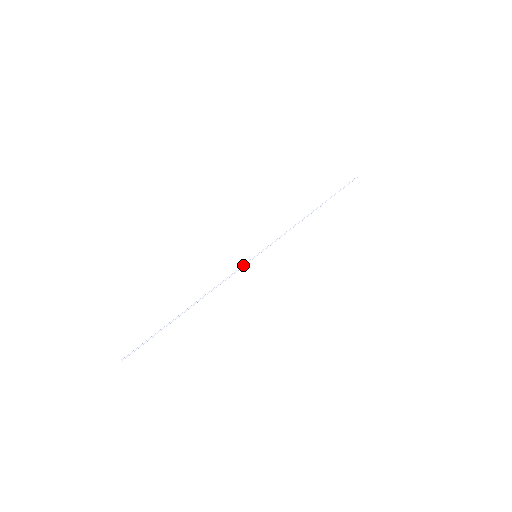
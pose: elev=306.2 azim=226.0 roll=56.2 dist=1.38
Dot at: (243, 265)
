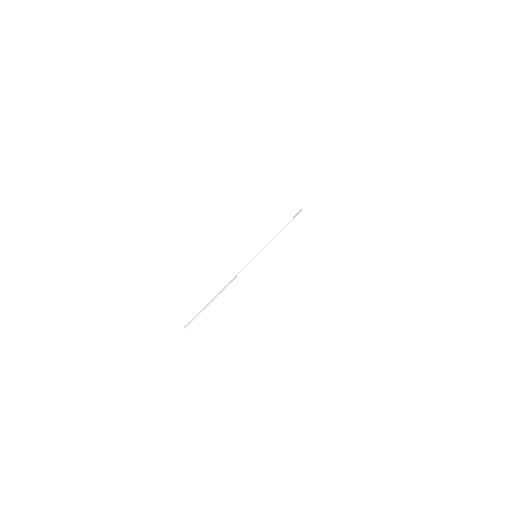
Dot at: (249, 262)
